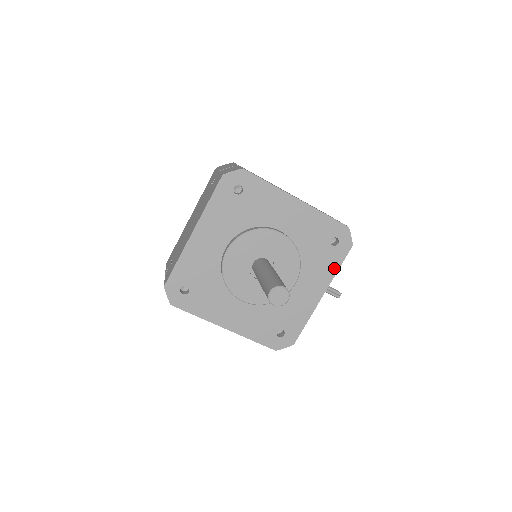
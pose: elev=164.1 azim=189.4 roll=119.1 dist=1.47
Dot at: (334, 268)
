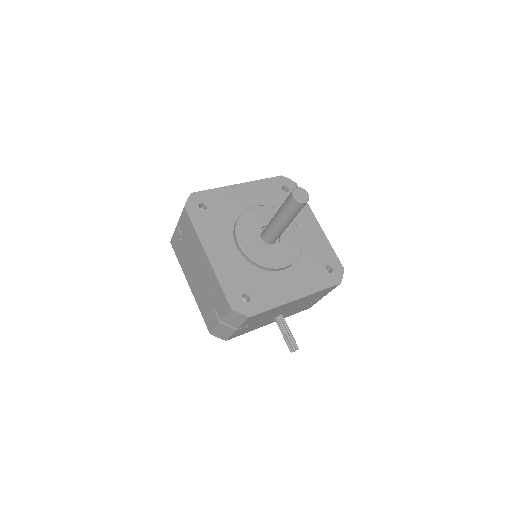
Dot at: (319, 287)
